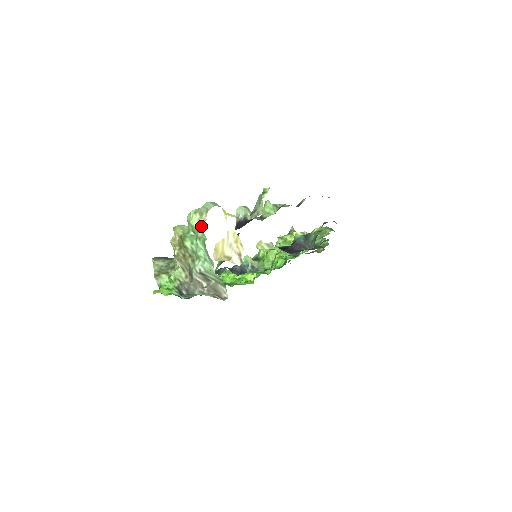
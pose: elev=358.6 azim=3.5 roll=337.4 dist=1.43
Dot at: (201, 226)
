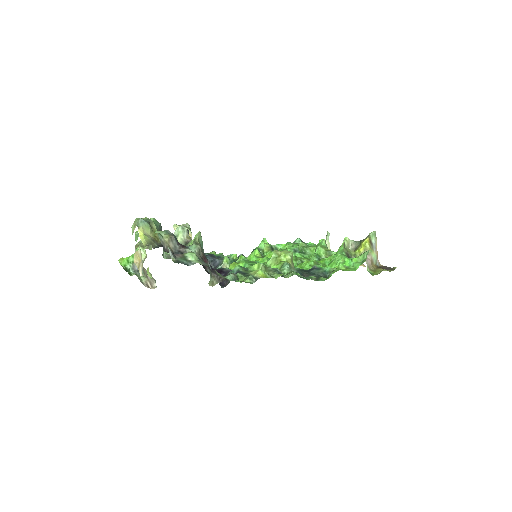
Dot at: (132, 234)
